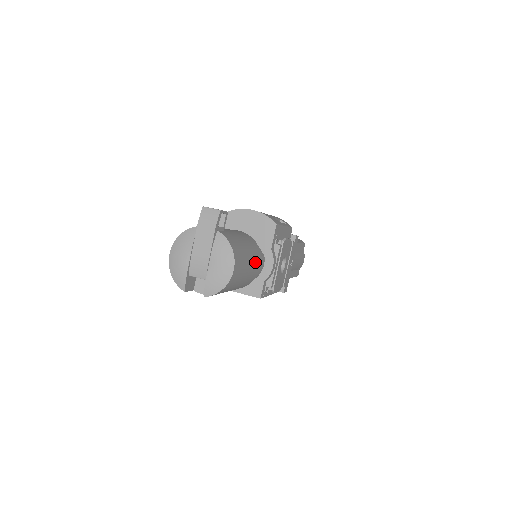
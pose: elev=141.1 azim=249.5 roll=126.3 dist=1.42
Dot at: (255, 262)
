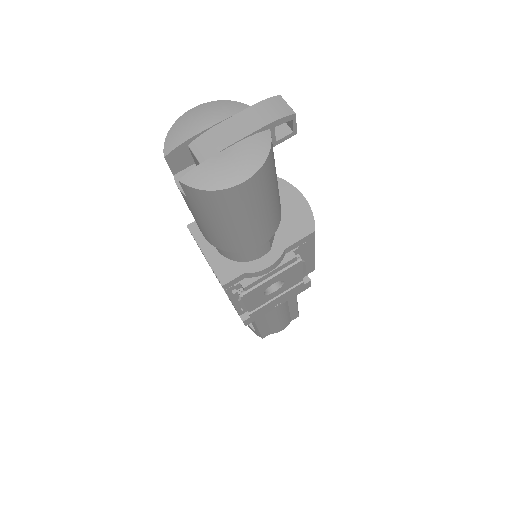
Dot at: (263, 228)
